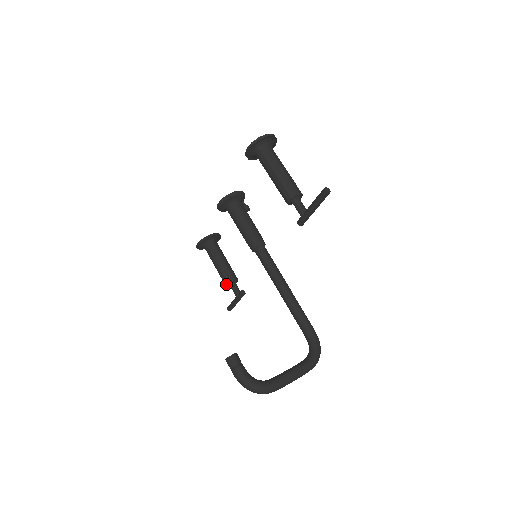
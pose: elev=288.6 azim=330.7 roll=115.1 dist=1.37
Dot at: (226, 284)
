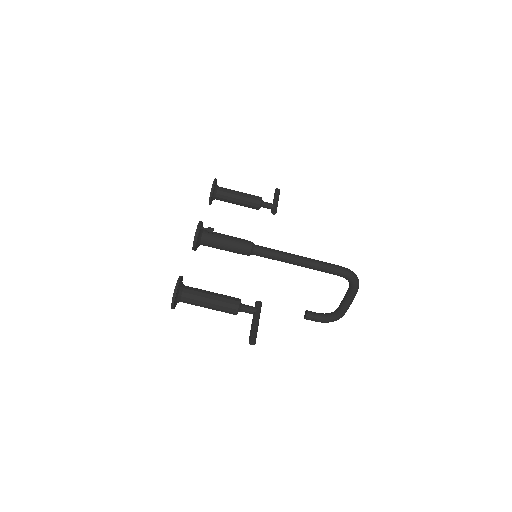
Dot at: occluded
